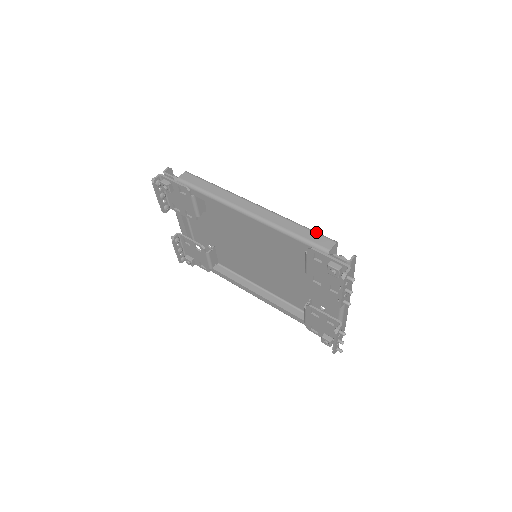
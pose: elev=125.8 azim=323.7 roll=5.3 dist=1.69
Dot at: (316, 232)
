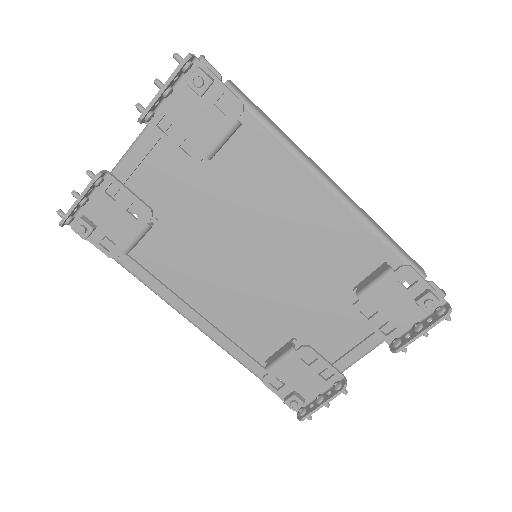
Dot at: occluded
